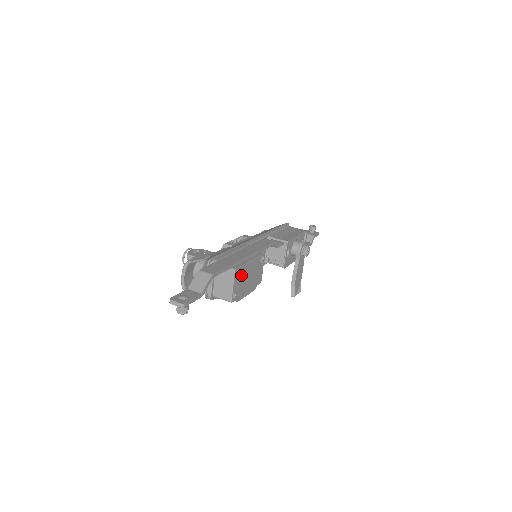
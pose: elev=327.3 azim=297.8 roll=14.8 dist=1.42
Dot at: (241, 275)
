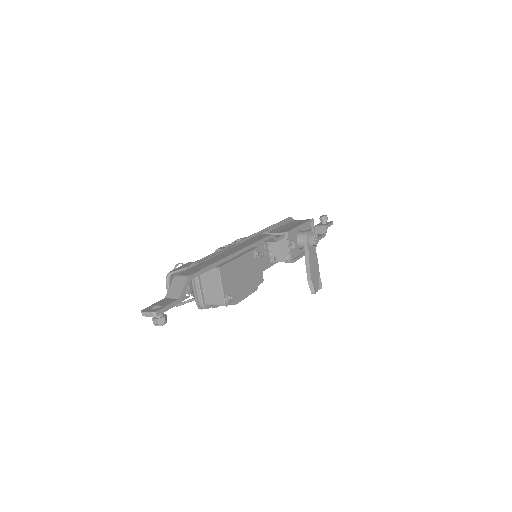
Dot at: (230, 274)
